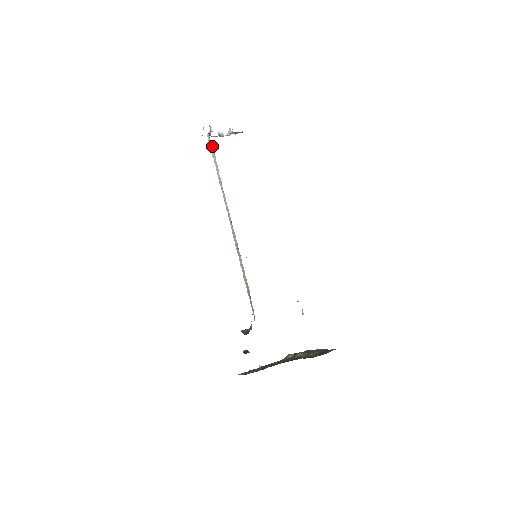
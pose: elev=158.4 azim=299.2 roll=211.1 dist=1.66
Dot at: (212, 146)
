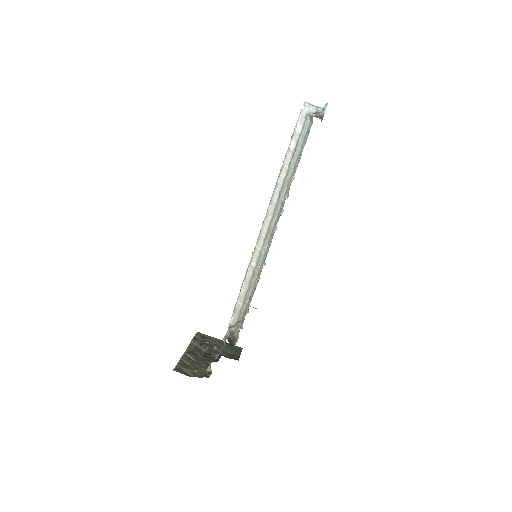
Dot at: (308, 125)
